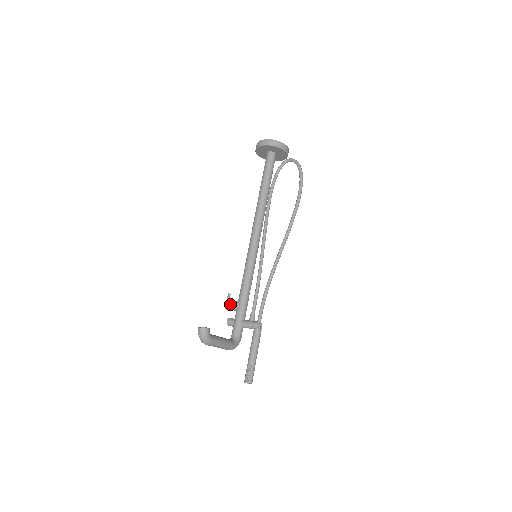
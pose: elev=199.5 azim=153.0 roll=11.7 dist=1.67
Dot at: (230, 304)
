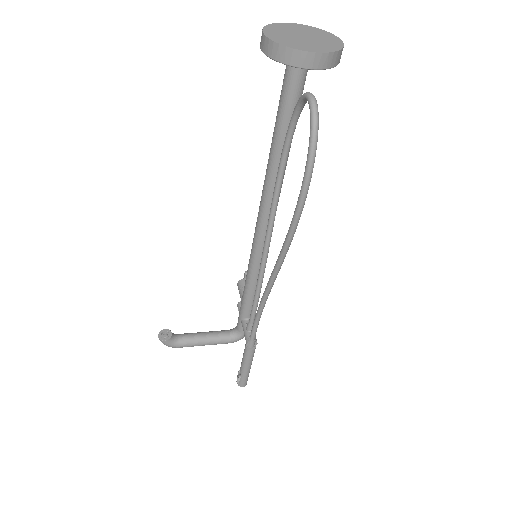
Dot at: occluded
